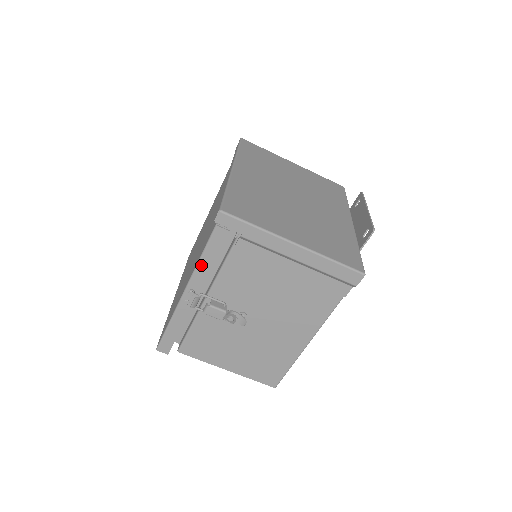
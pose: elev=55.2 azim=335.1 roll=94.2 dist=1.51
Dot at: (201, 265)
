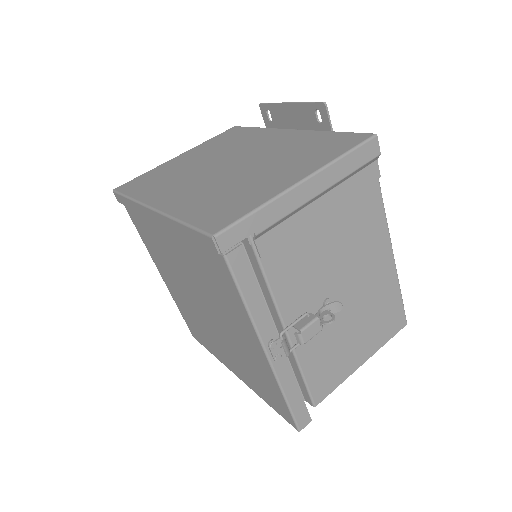
Dot at: (253, 310)
